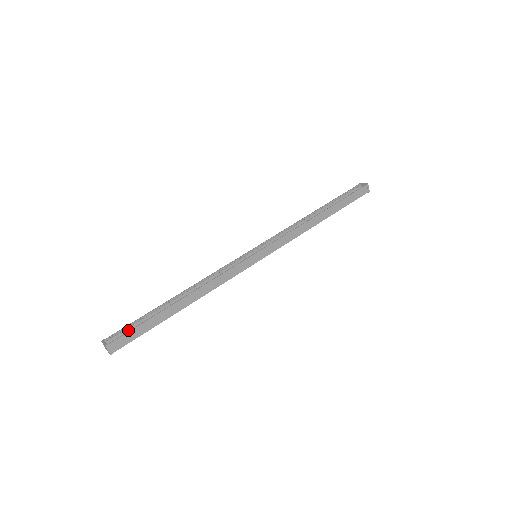
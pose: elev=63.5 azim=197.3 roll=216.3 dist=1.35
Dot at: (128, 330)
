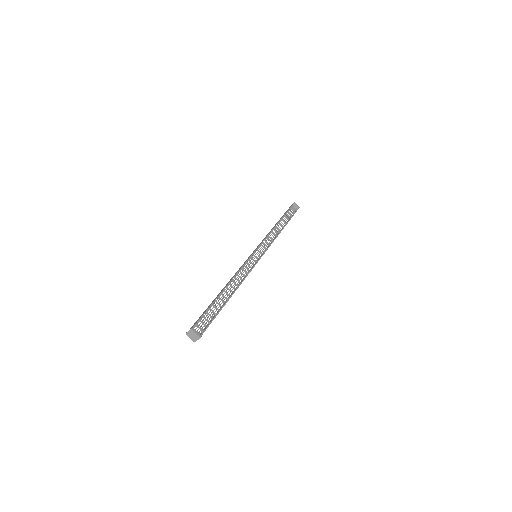
Dot at: (209, 321)
